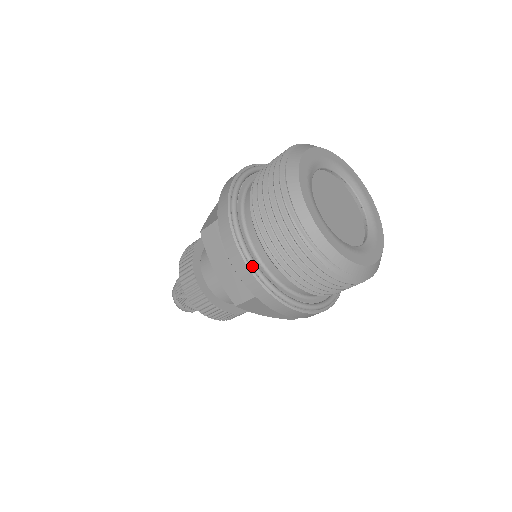
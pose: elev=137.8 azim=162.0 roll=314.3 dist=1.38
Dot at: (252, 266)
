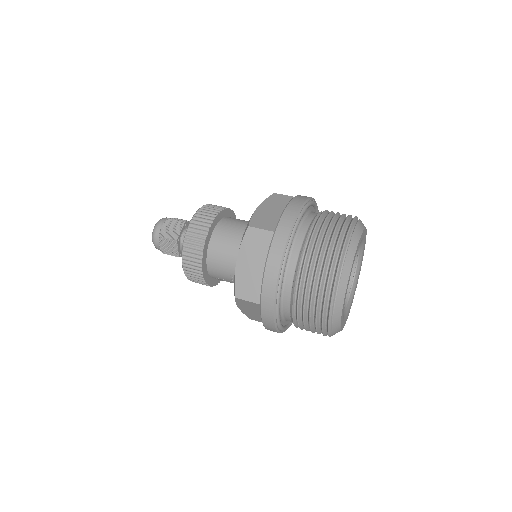
Dot at: (279, 287)
